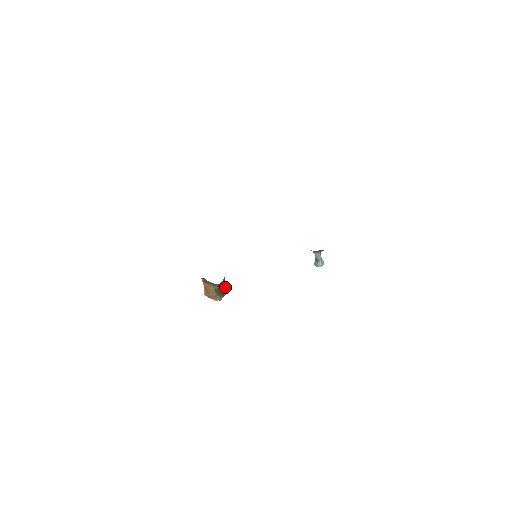
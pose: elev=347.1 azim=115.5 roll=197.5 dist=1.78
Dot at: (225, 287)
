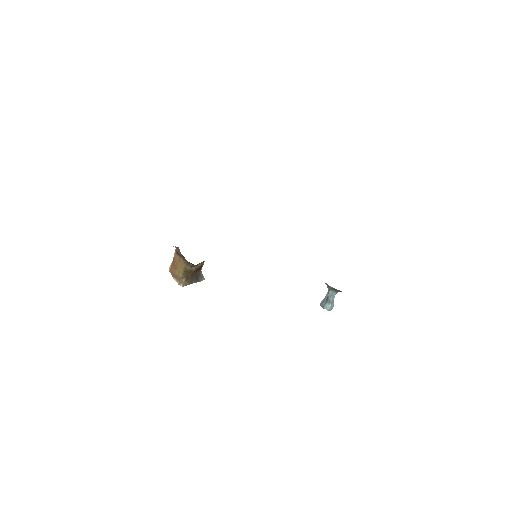
Dot at: (199, 273)
